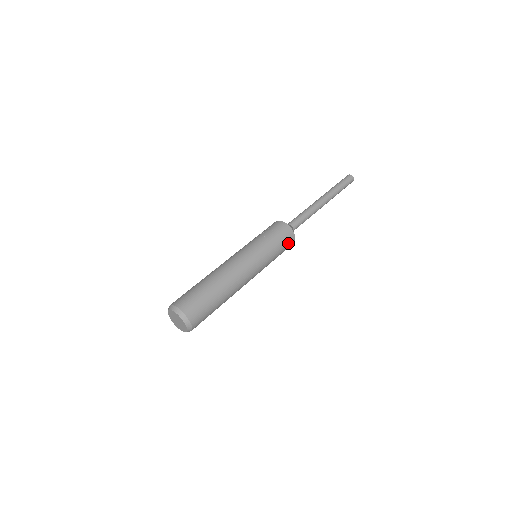
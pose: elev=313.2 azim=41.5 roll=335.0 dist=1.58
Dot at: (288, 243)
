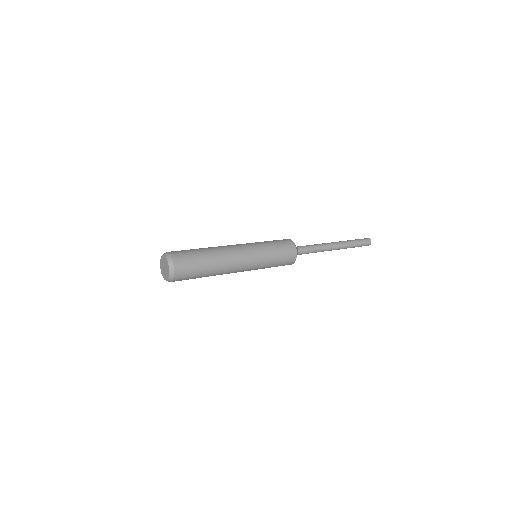
Dot at: (286, 263)
